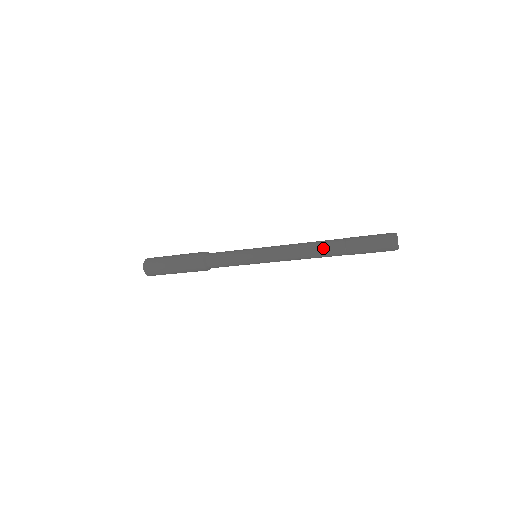
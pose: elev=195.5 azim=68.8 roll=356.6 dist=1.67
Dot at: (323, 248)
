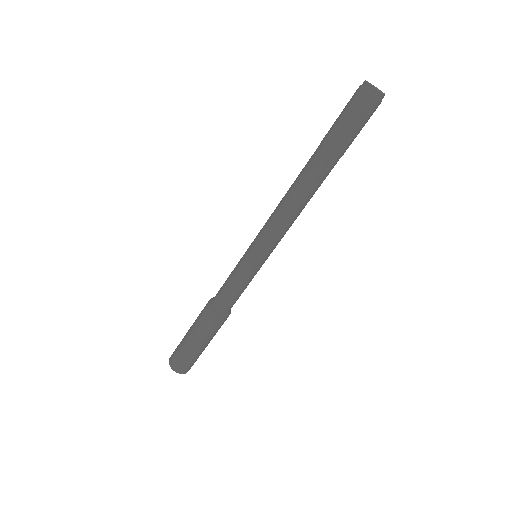
Dot at: (306, 179)
